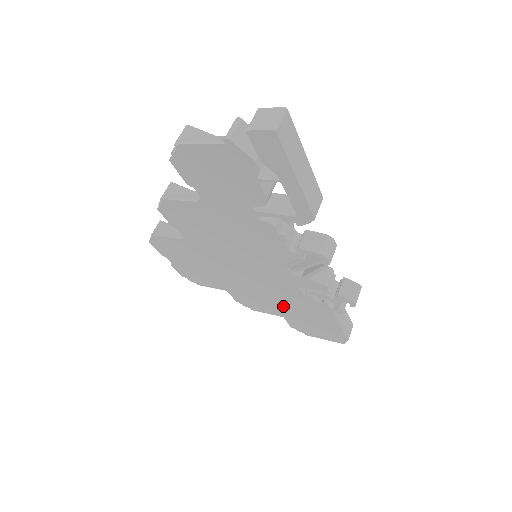
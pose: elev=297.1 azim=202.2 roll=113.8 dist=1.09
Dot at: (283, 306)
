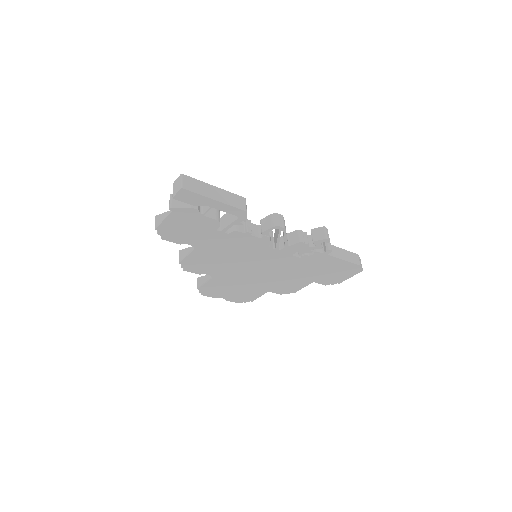
Dot at: (303, 275)
